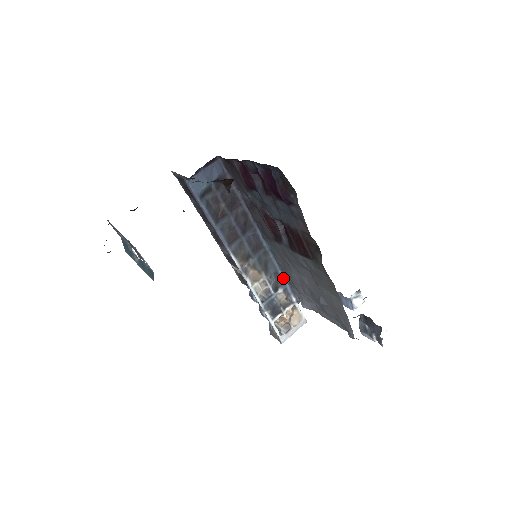
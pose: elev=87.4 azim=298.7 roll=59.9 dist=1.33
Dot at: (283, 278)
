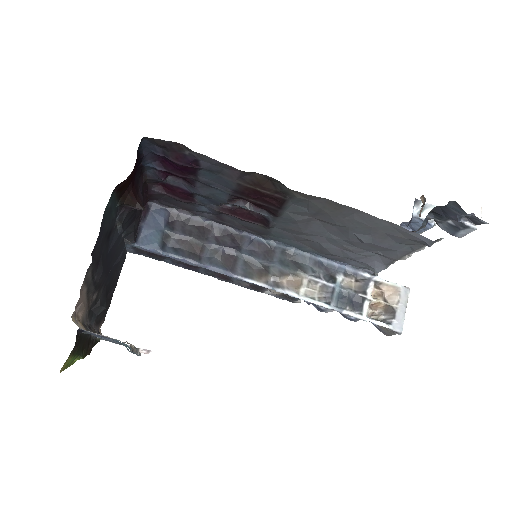
Dot at: (330, 262)
